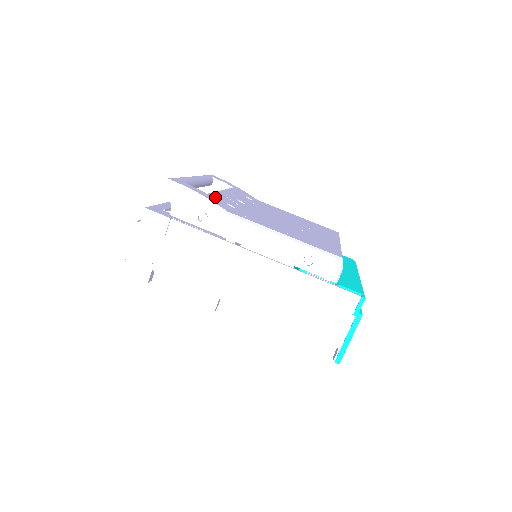
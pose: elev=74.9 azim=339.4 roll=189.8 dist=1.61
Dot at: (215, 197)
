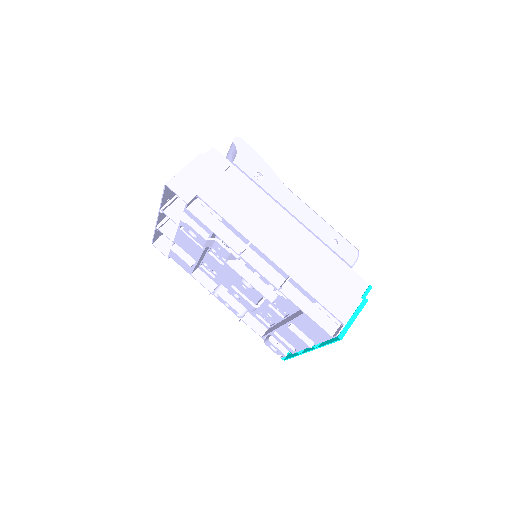
Dot at: occluded
